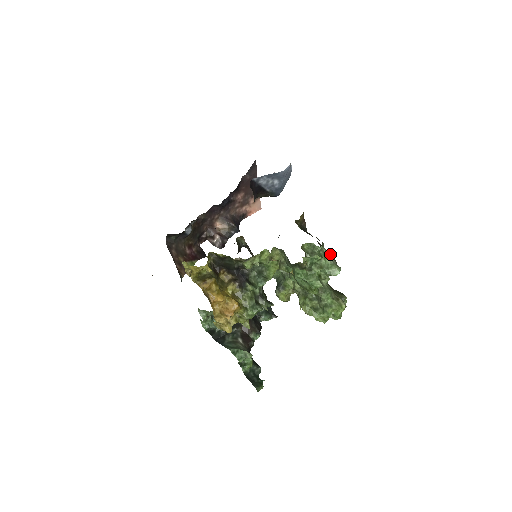
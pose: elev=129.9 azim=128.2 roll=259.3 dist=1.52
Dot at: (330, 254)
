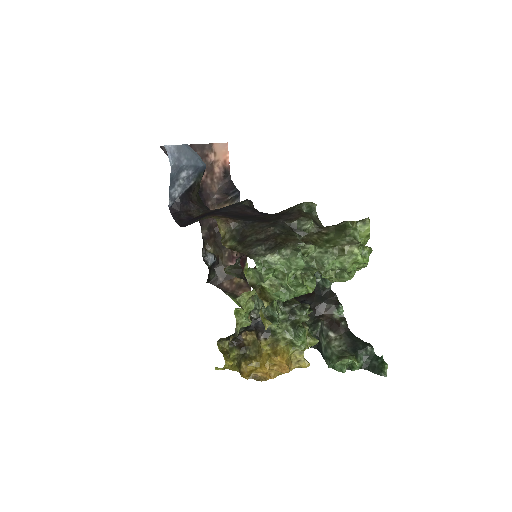
Dot at: (274, 253)
